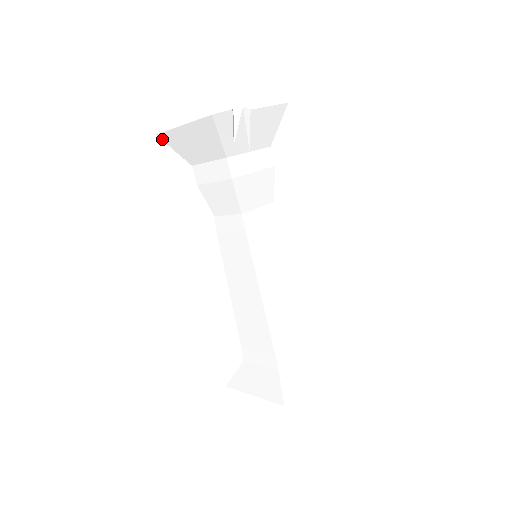
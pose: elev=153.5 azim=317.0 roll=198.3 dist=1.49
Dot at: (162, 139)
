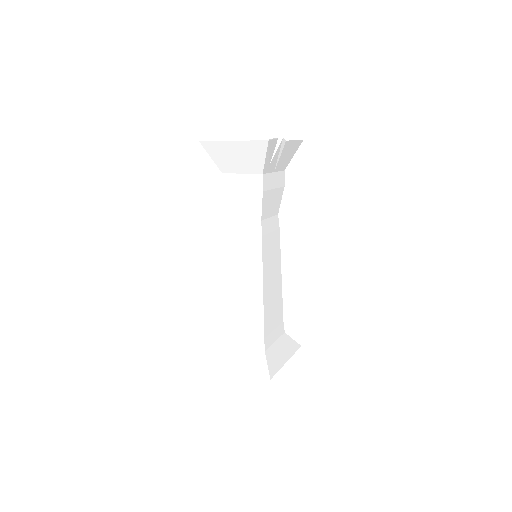
Dot at: (203, 146)
